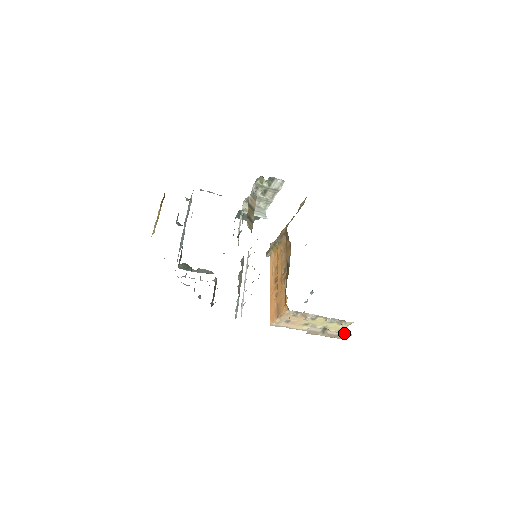
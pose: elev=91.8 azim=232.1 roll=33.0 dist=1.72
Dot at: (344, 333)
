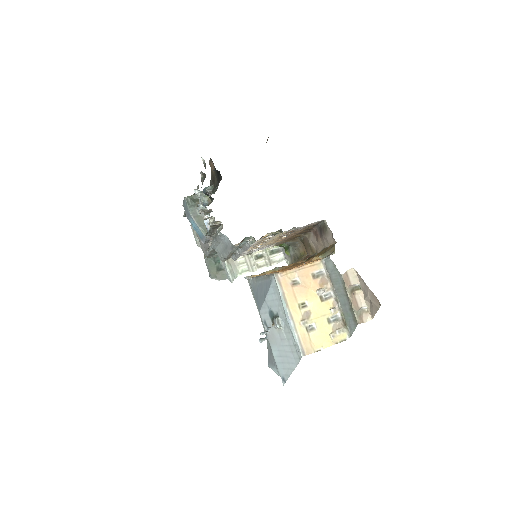
Dot at: (363, 313)
